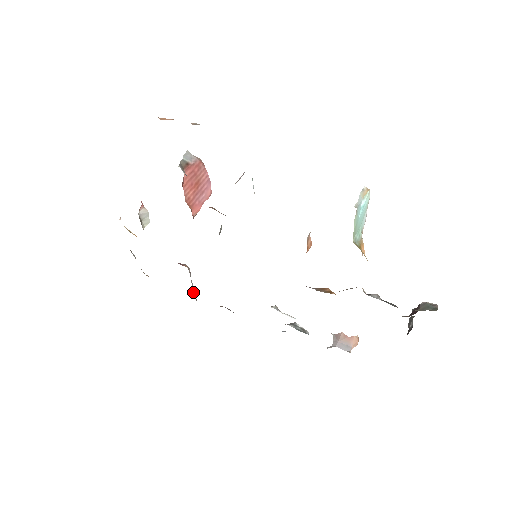
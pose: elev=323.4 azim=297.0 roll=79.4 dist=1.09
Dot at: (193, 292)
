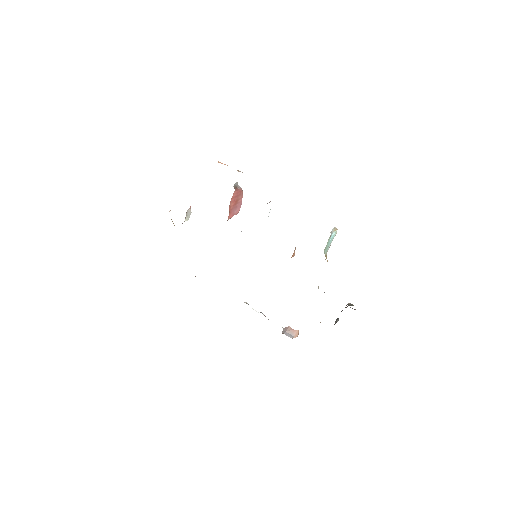
Dot at: occluded
